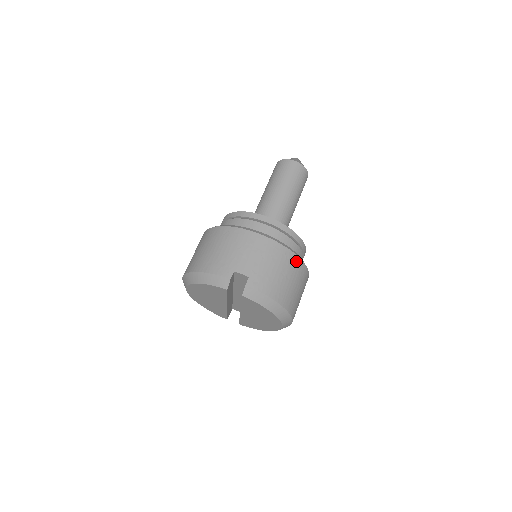
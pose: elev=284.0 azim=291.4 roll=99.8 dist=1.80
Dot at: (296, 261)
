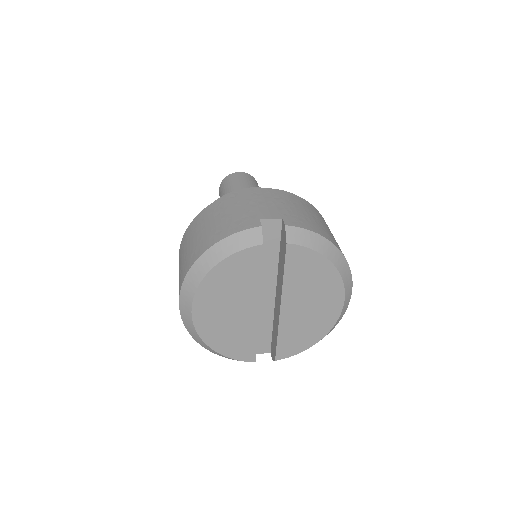
Dot at: (316, 211)
